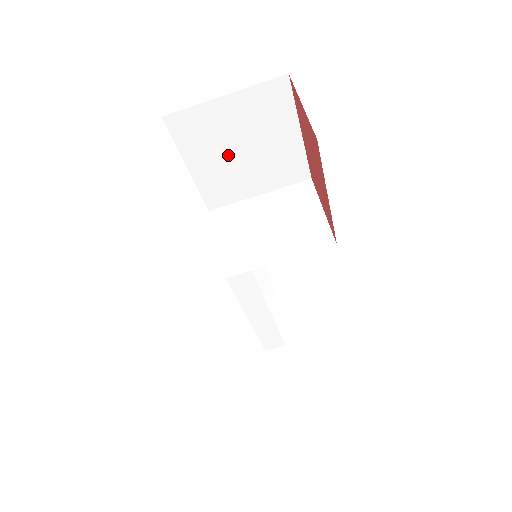
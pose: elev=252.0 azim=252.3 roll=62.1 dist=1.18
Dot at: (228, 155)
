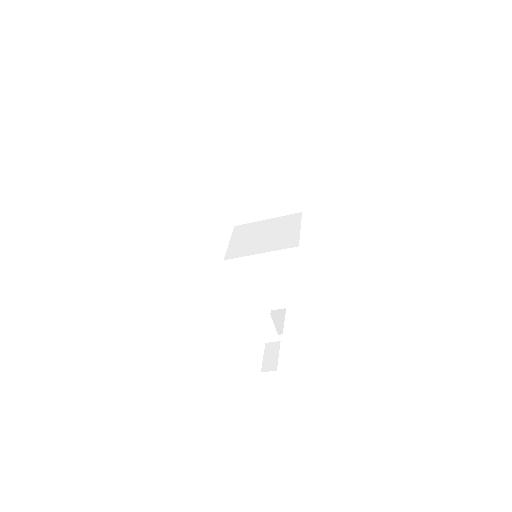
Dot at: (246, 188)
